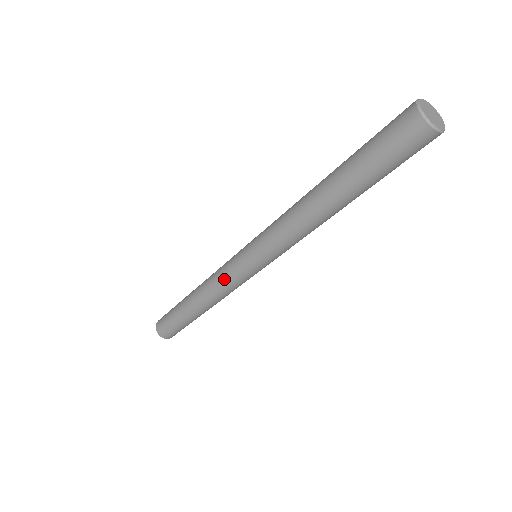
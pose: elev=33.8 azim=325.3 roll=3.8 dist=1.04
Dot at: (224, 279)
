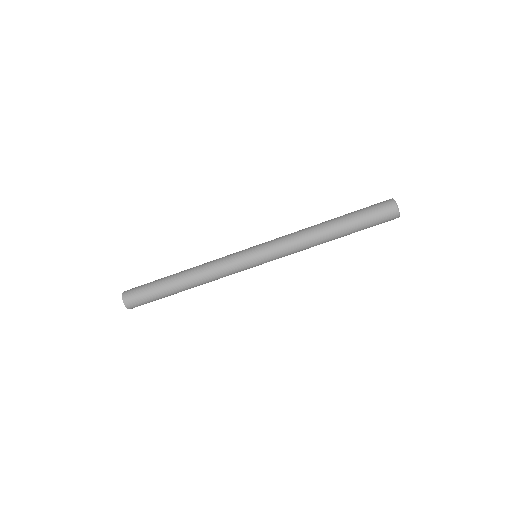
Dot at: (227, 265)
